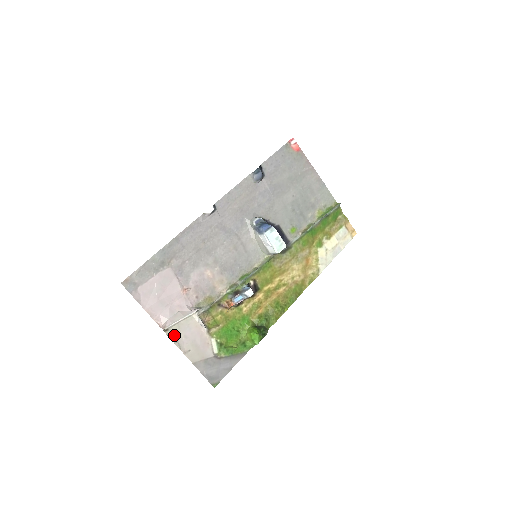
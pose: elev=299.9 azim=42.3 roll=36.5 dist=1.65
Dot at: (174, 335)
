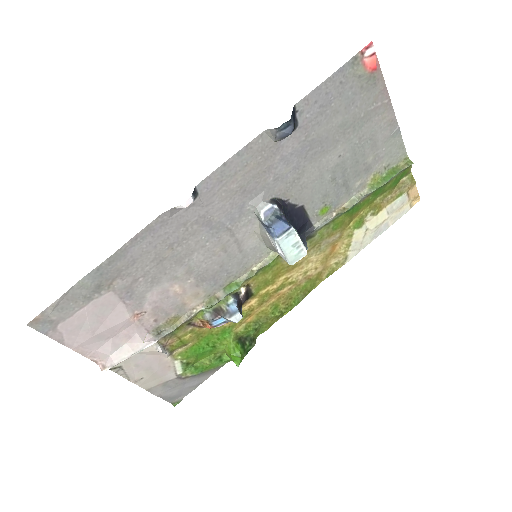
Dot at: (119, 367)
